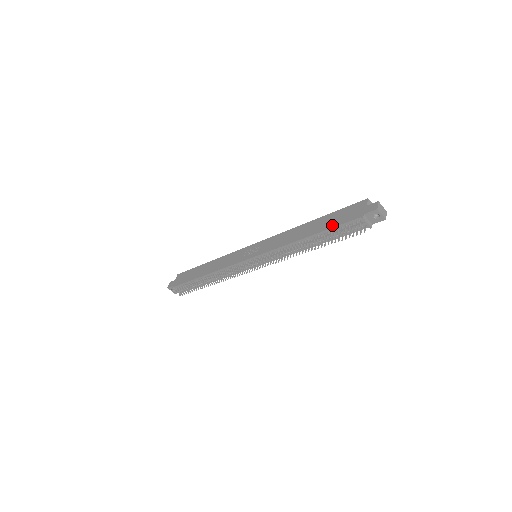
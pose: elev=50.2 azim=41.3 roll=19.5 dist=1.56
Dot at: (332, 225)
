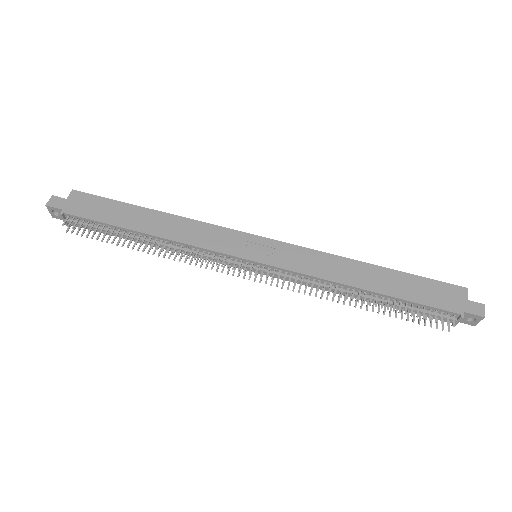
Dot at: (413, 297)
